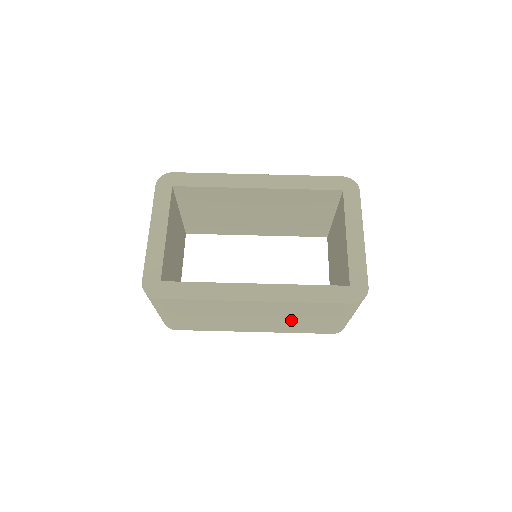
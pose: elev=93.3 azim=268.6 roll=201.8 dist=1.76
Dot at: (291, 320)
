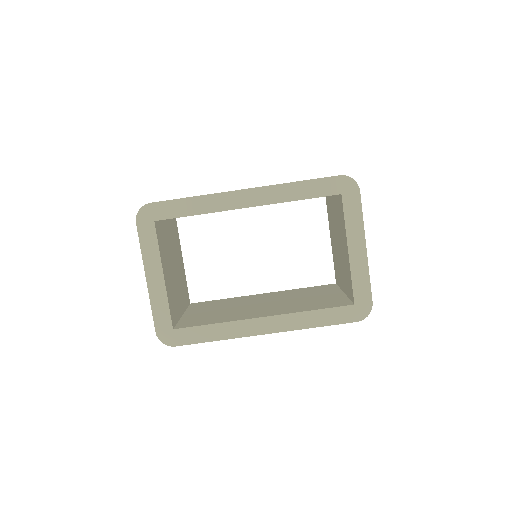
Dot at: occluded
